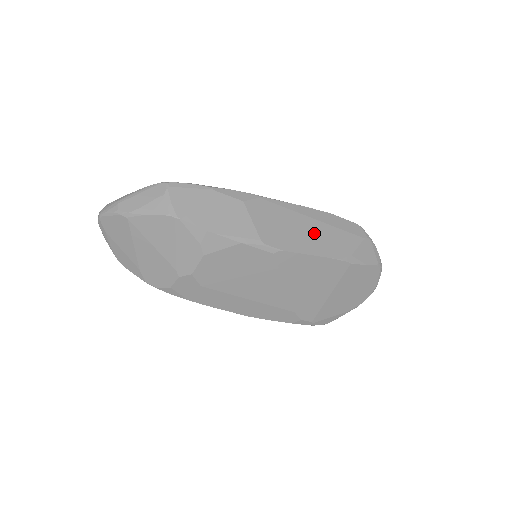
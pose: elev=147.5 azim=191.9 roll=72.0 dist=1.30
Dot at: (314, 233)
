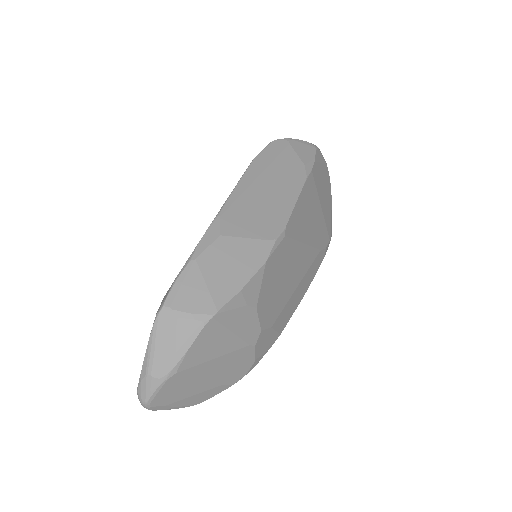
Dot at: (273, 186)
